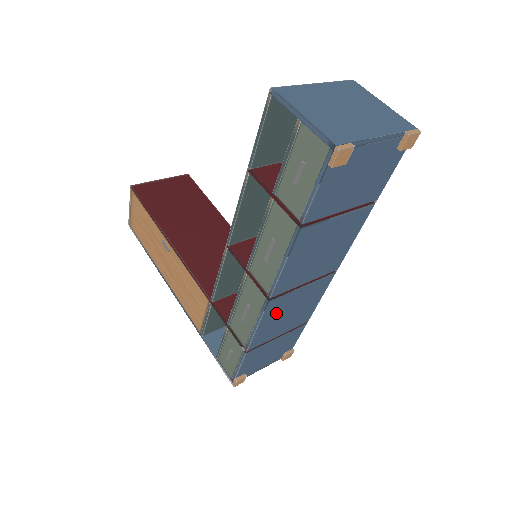
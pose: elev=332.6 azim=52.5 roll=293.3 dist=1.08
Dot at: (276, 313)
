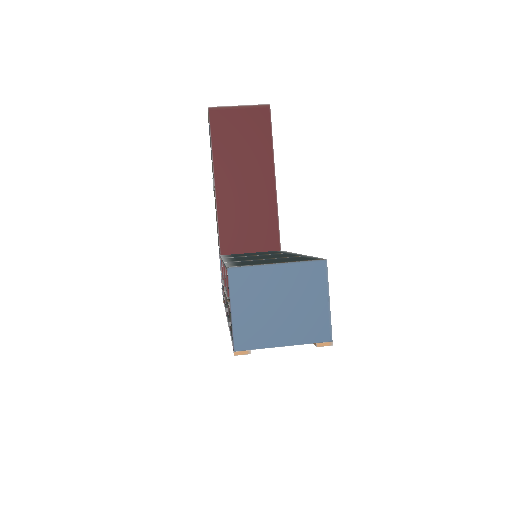
Dot at: occluded
